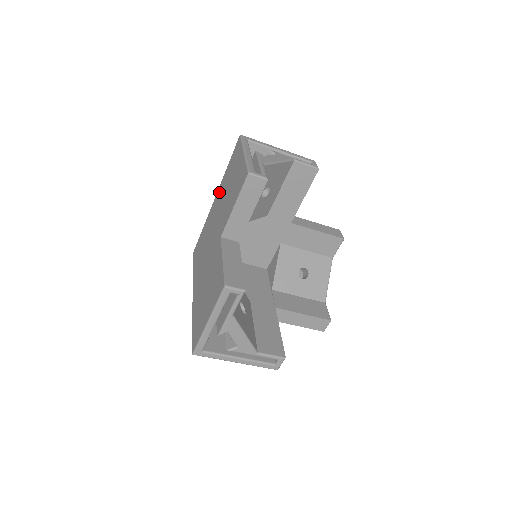
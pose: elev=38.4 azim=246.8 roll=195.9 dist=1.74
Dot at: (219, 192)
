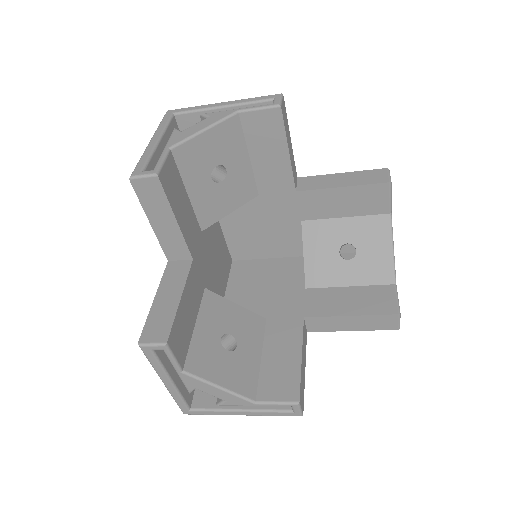
Dot at: occluded
